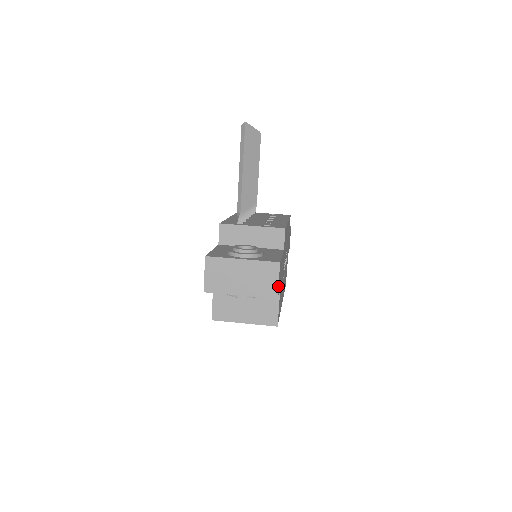
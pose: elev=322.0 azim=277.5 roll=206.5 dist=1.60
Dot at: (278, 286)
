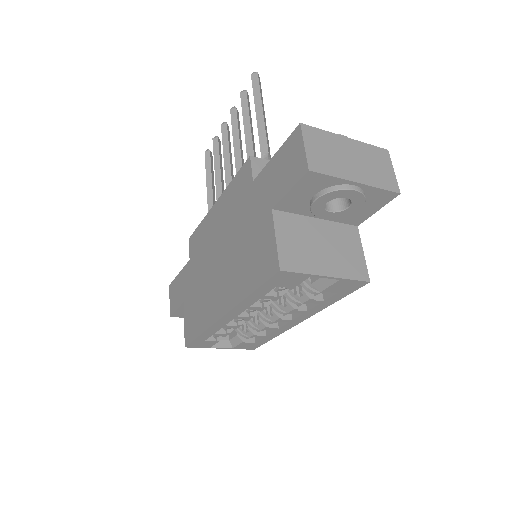
Dot at: (394, 179)
